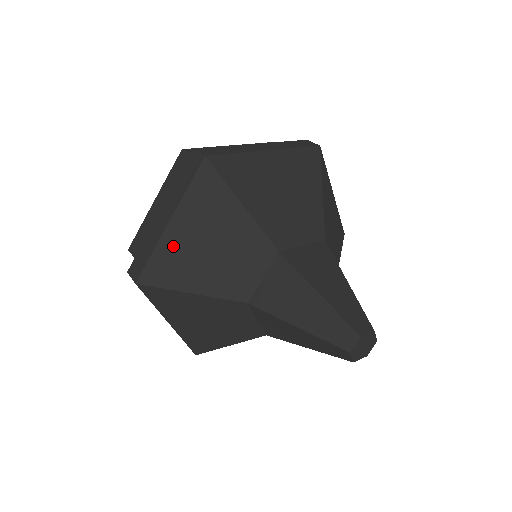
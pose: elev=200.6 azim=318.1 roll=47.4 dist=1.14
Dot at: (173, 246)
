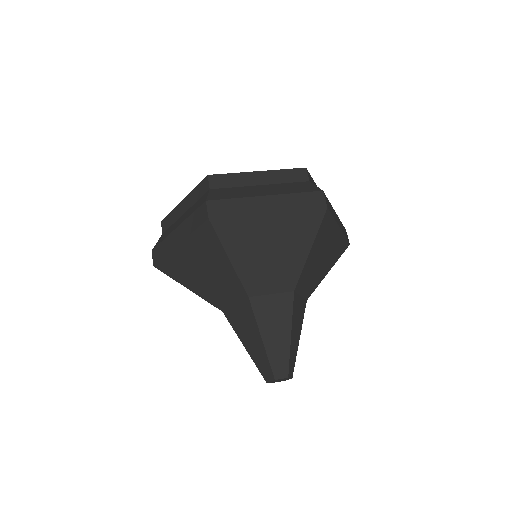
Dot at: (179, 259)
